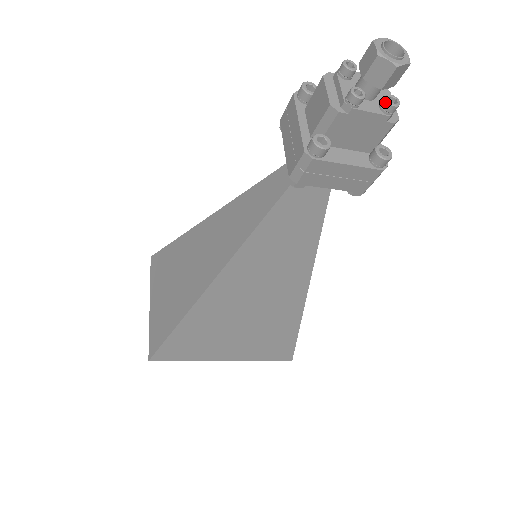
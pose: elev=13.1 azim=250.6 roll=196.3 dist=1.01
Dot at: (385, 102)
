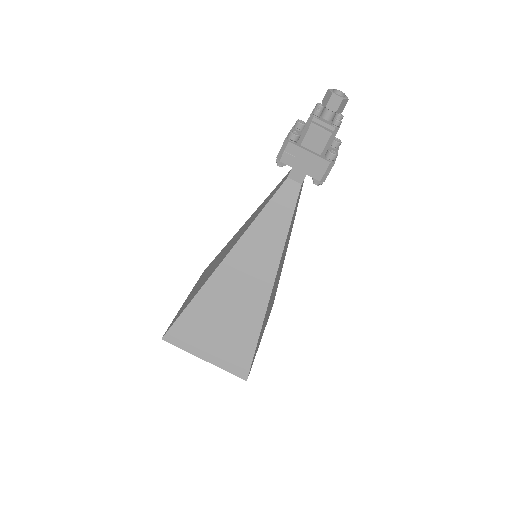
Dot at: (340, 117)
